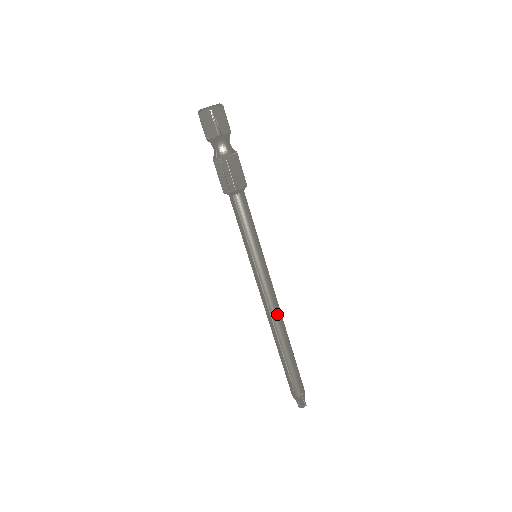
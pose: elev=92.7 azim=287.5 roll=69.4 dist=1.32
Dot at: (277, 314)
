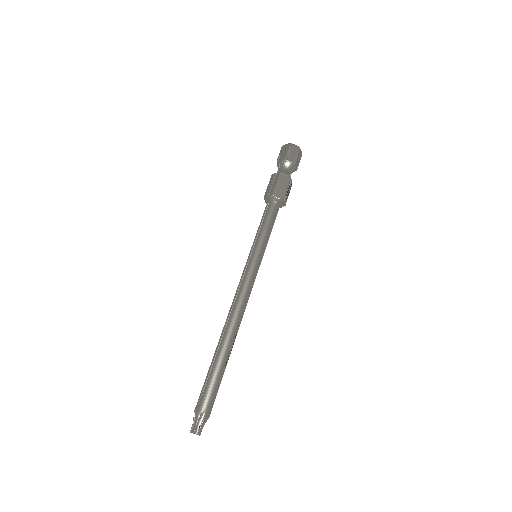
Dot at: (238, 310)
